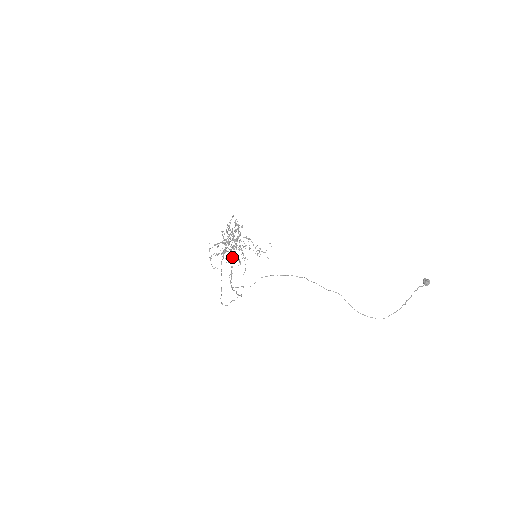
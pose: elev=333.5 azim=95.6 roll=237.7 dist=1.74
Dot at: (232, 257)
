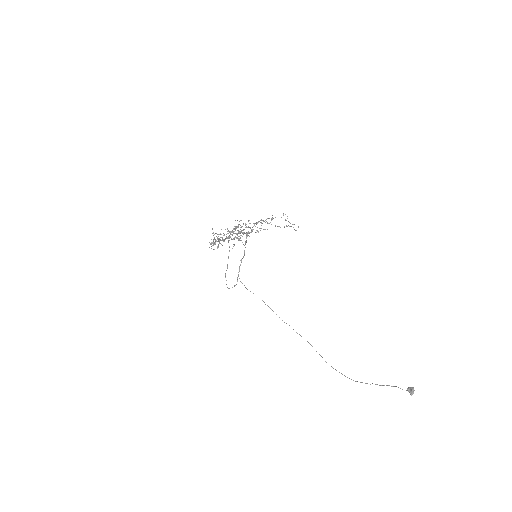
Dot at: occluded
